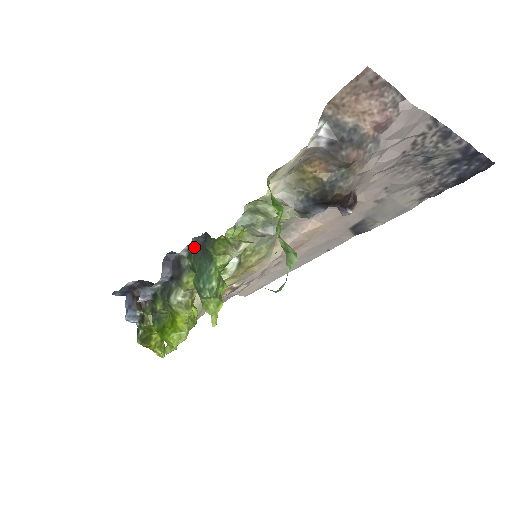
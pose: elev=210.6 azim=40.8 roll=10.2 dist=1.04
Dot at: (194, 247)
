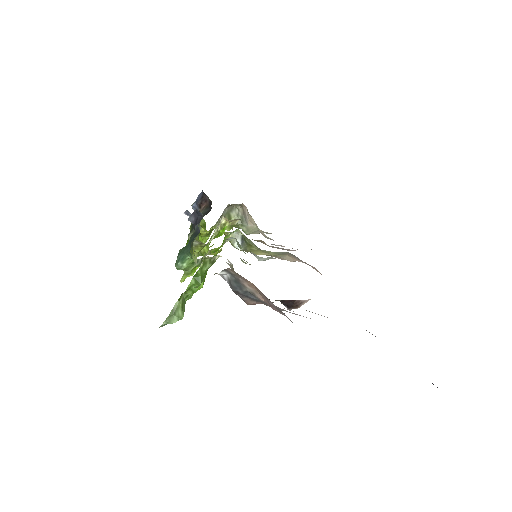
Dot at: (195, 230)
